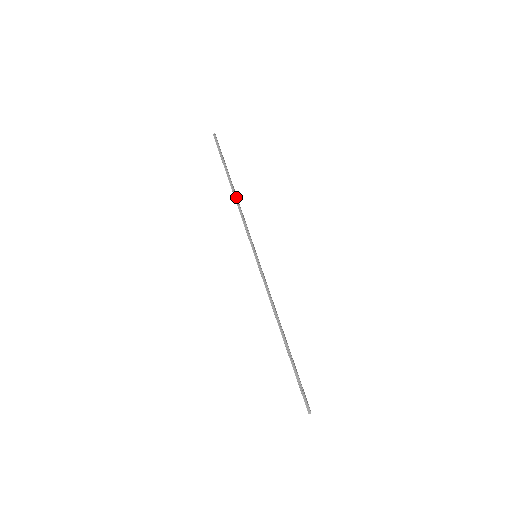
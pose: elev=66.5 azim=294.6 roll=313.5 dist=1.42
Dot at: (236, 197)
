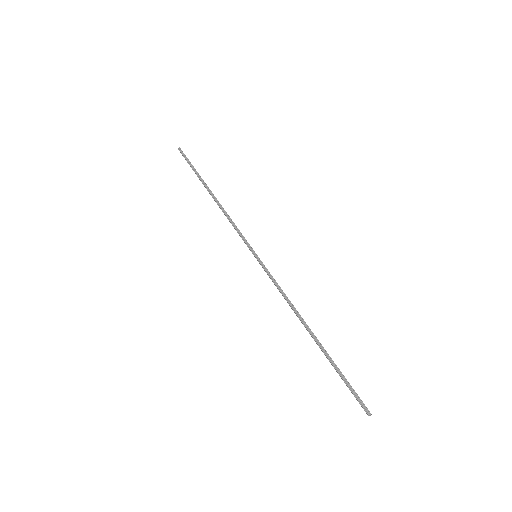
Dot at: (218, 202)
